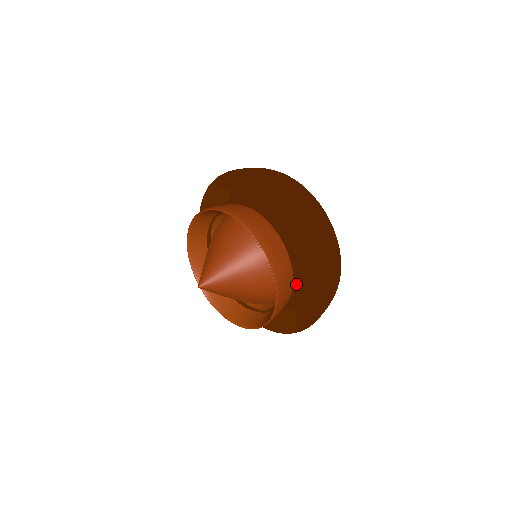
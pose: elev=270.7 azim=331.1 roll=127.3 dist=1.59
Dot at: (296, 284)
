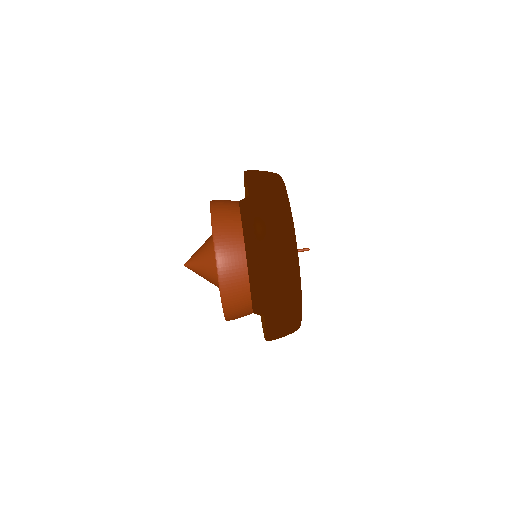
Dot at: (253, 287)
